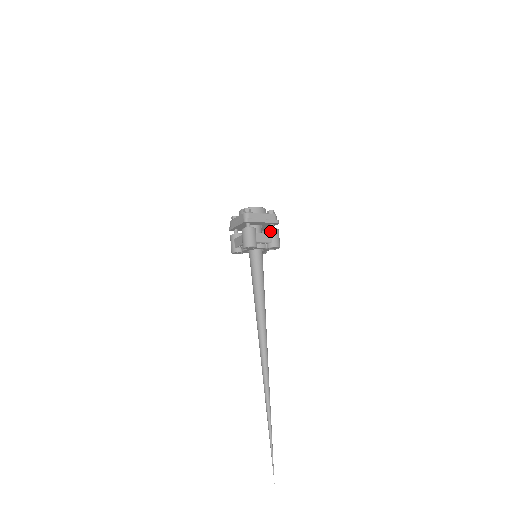
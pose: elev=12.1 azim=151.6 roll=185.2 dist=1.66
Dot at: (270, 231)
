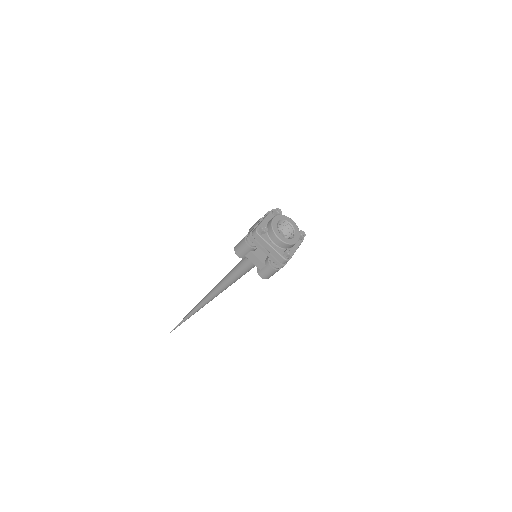
Dot at: (267, 263)
